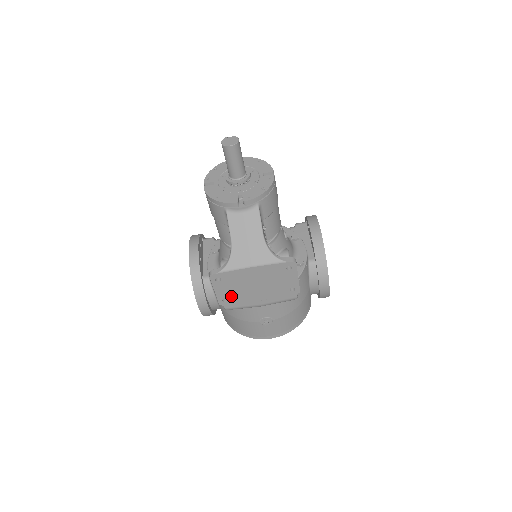
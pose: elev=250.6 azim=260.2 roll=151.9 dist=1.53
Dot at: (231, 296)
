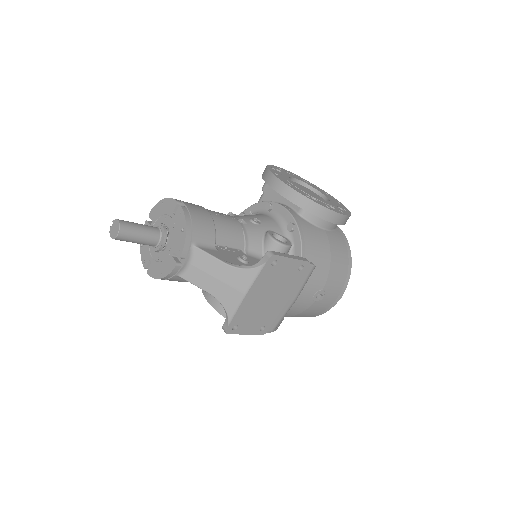
Dot at: (262, 323)
